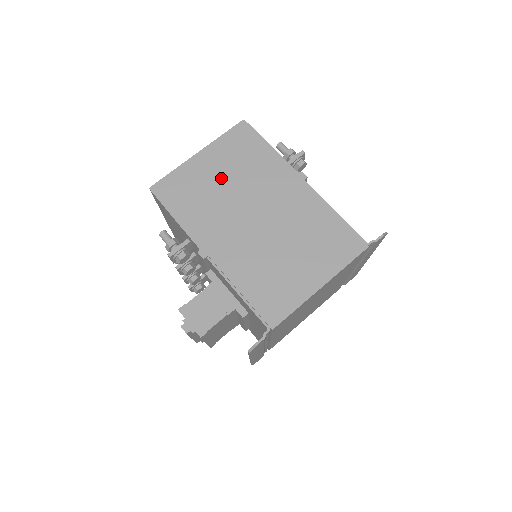
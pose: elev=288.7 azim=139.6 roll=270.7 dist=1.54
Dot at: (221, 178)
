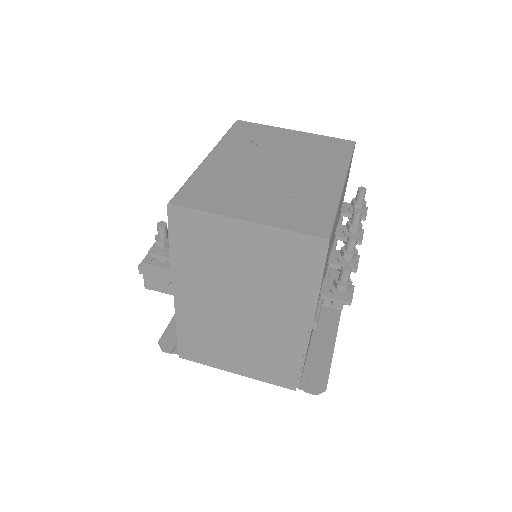
Dot at: (243, 261)
